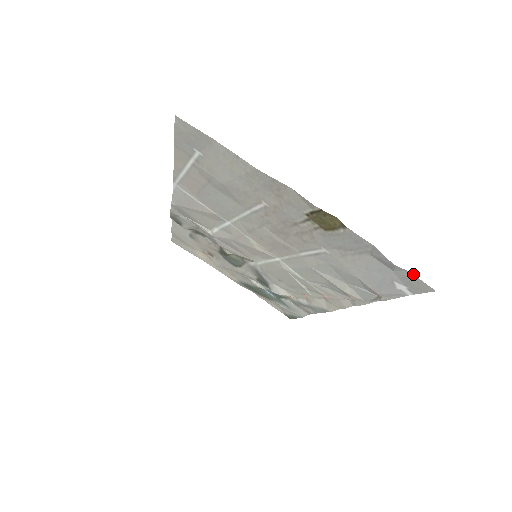
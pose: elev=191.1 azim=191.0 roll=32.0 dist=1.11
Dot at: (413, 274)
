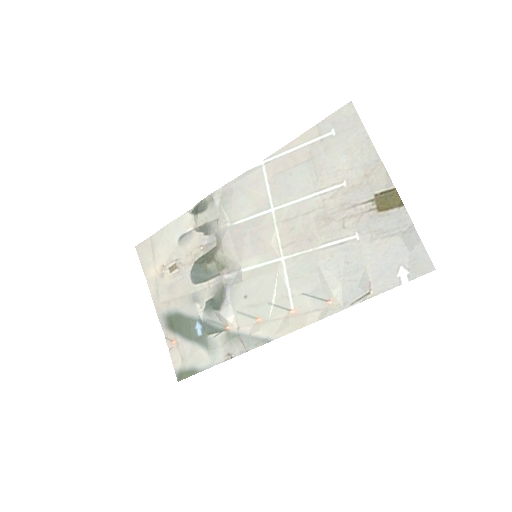
Dot at: occluded
